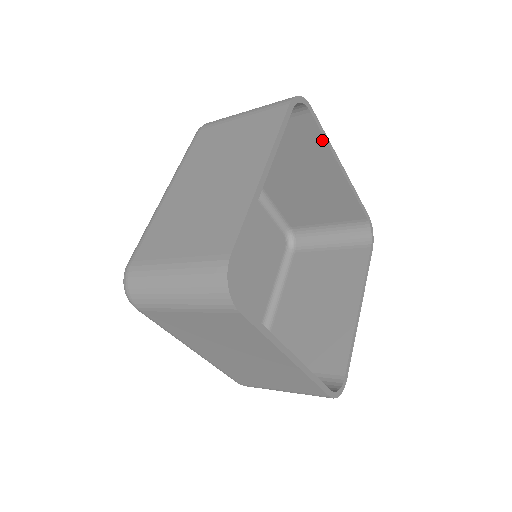
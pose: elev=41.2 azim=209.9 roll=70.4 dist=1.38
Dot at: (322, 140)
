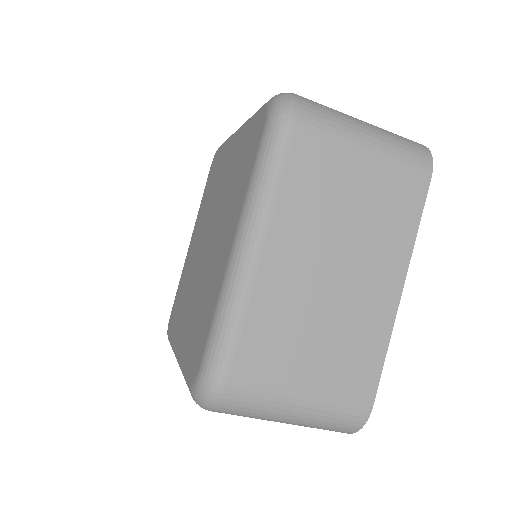
Dot at: occluded
